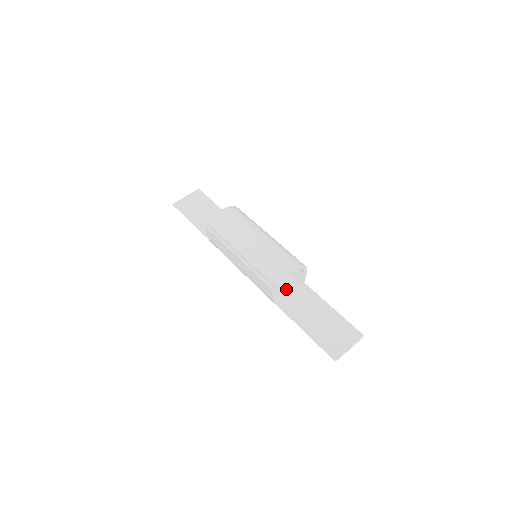
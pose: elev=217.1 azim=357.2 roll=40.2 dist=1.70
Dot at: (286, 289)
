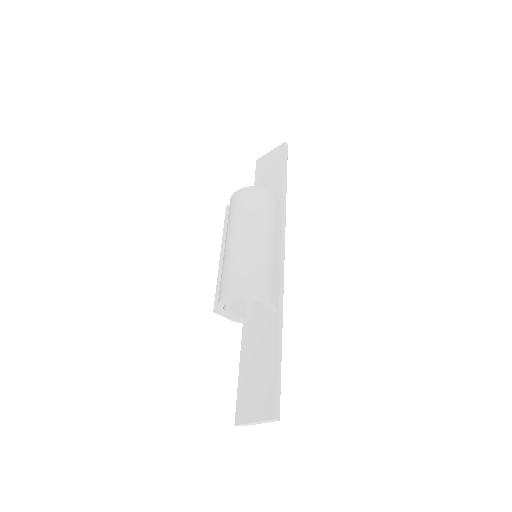
Dot at: (261, 310)
